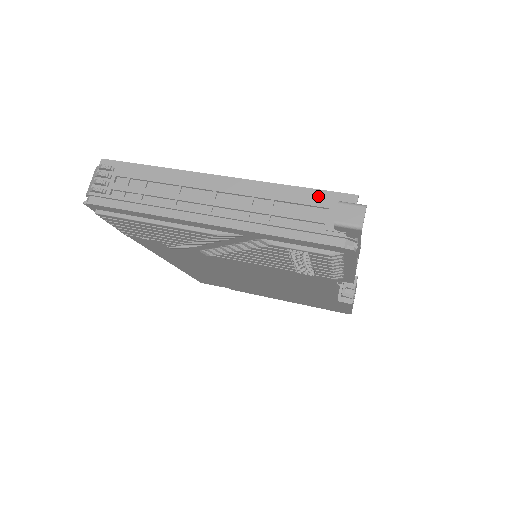
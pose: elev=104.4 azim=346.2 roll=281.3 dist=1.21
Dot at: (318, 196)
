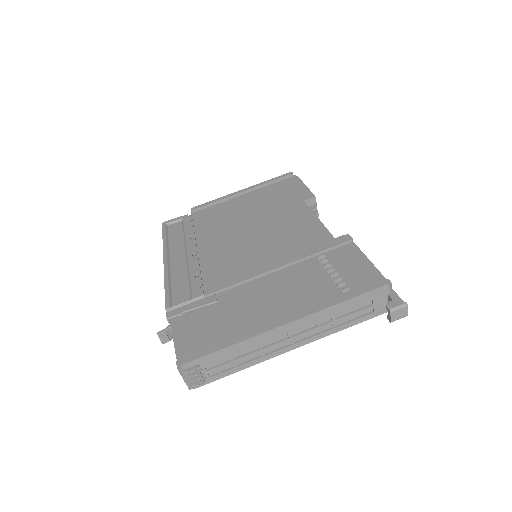
Dot at: (363, 298)
